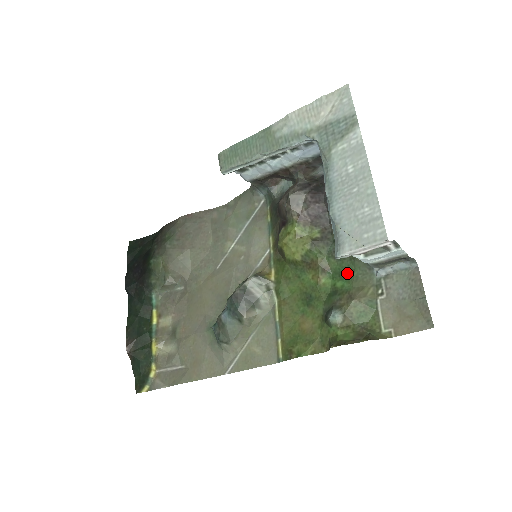
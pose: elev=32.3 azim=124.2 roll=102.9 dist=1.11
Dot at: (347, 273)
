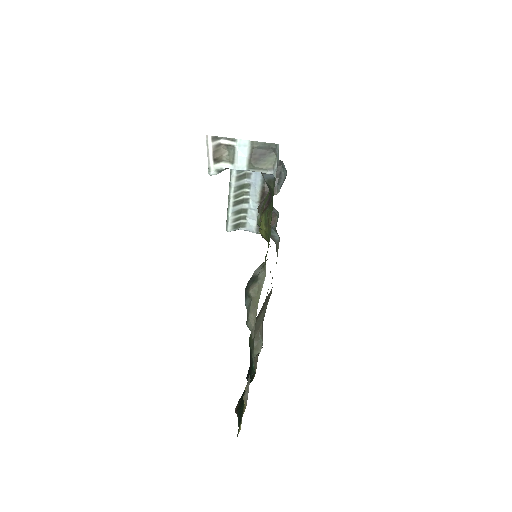
Dot at: occluded
